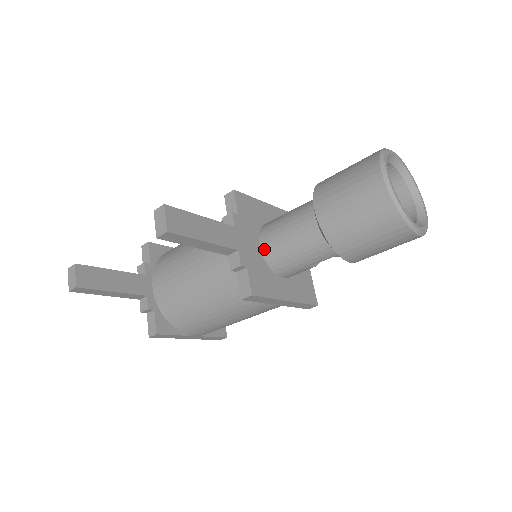
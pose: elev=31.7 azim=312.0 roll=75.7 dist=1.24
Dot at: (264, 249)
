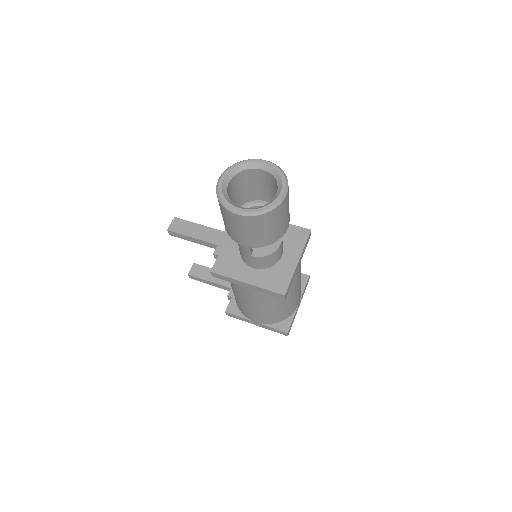
Dot at: occluded
